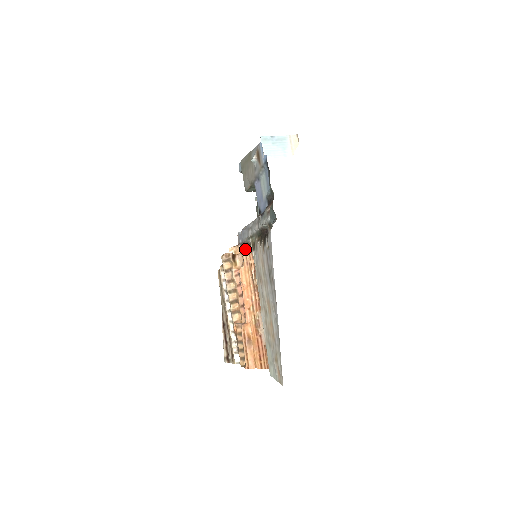
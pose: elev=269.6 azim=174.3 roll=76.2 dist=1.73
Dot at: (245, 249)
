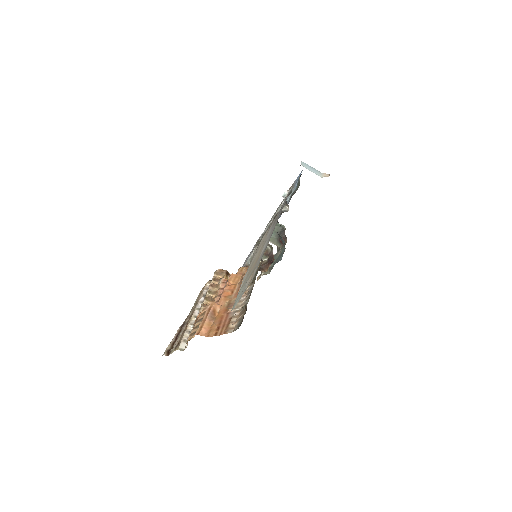
Dot at: (243, 267)
